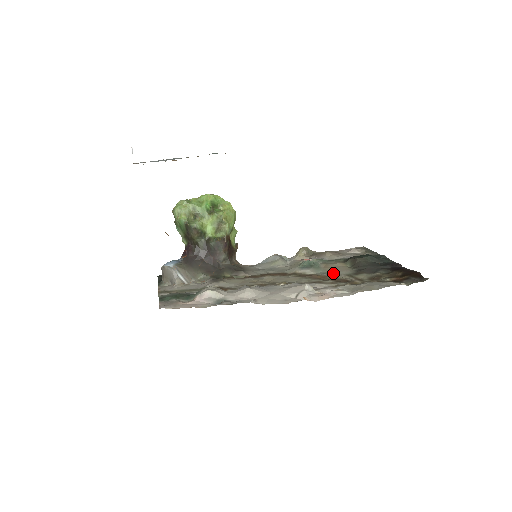
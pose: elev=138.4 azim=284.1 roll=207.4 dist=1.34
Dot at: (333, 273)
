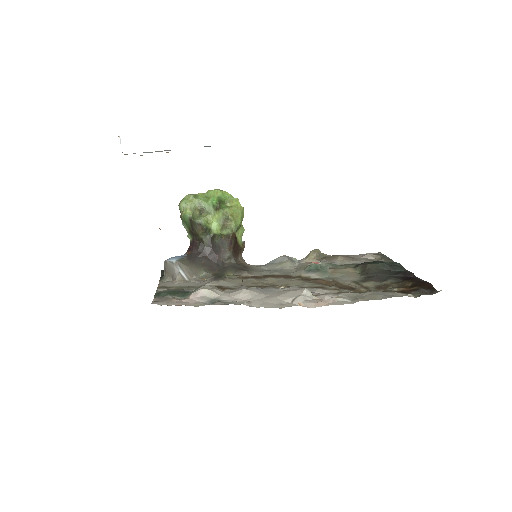
Dot at: (339, 279)
